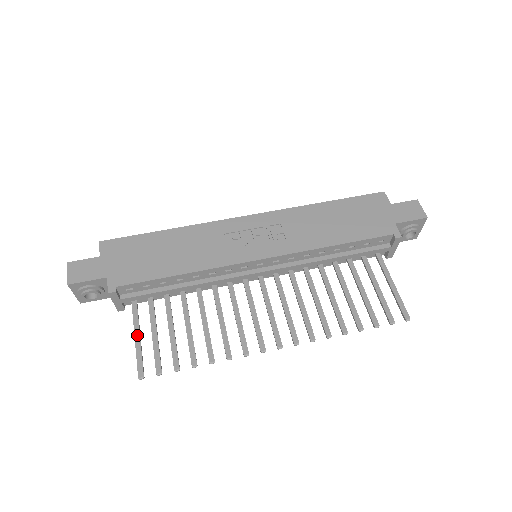
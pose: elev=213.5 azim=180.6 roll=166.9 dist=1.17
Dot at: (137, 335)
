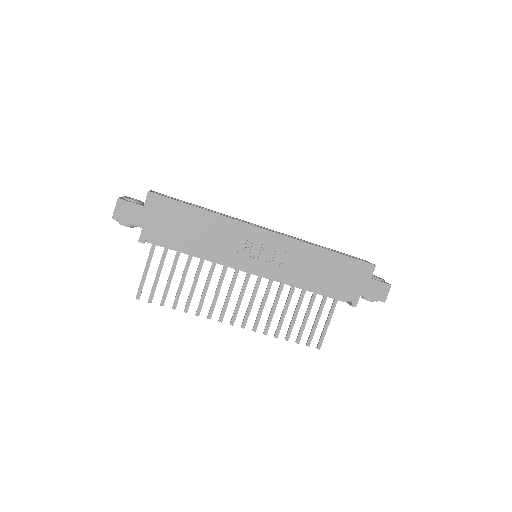
Dot at: (147, 268)
